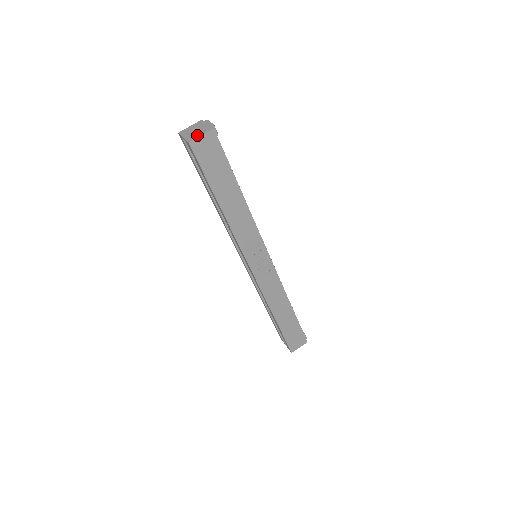
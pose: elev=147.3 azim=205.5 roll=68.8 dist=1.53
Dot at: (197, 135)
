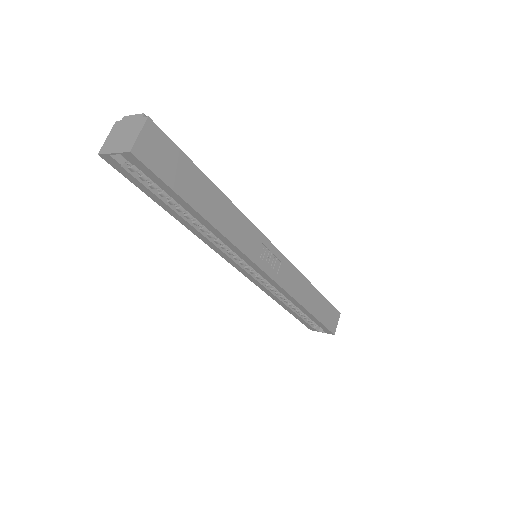
Dot at: (132, 137)
